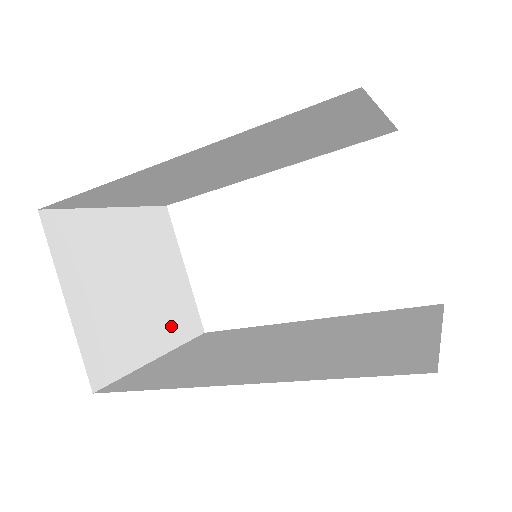
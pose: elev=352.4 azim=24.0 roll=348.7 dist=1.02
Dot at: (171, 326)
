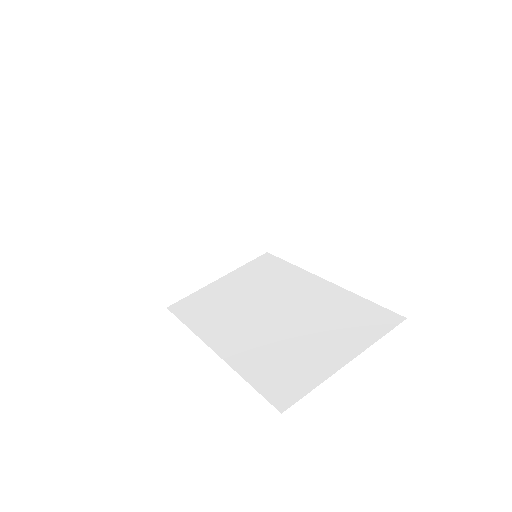
Dot at: (233, 254)
